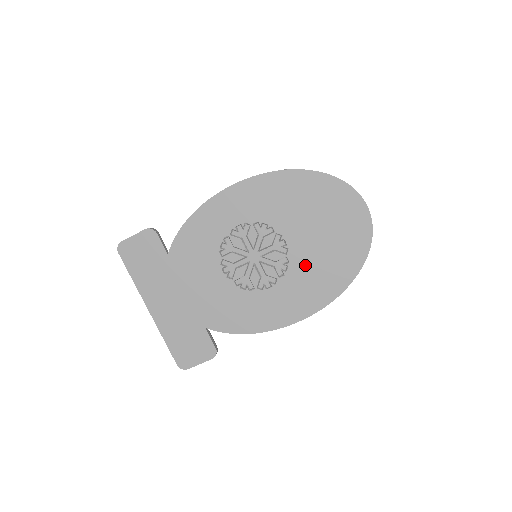
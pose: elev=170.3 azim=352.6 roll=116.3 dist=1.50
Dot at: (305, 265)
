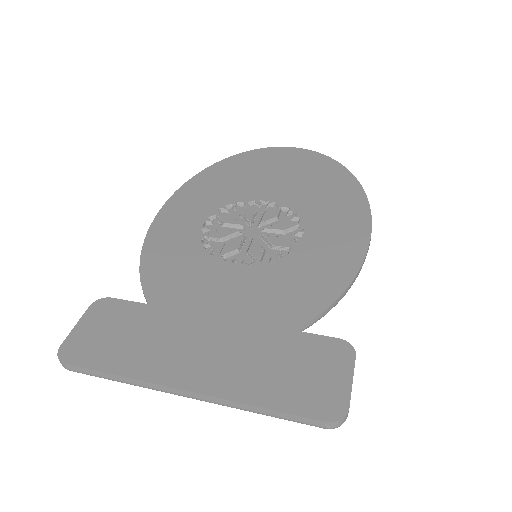
Dot at: (305, 199)
